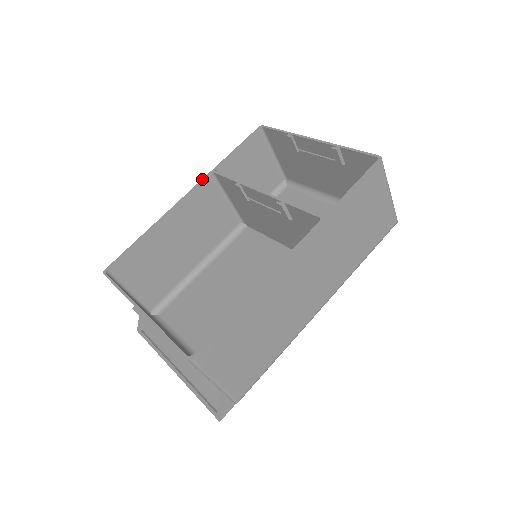
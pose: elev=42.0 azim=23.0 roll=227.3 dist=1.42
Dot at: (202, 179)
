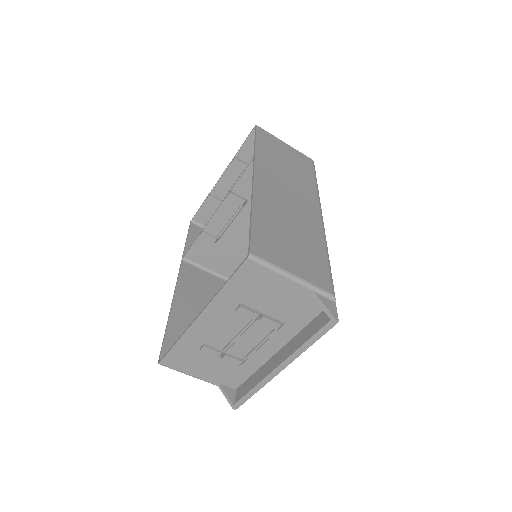
Dot at: (180, 267)
